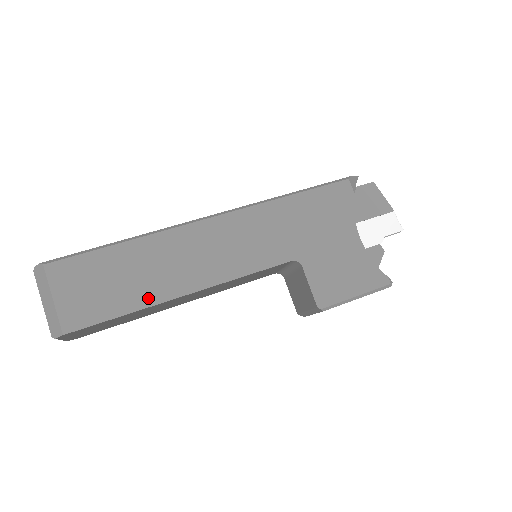
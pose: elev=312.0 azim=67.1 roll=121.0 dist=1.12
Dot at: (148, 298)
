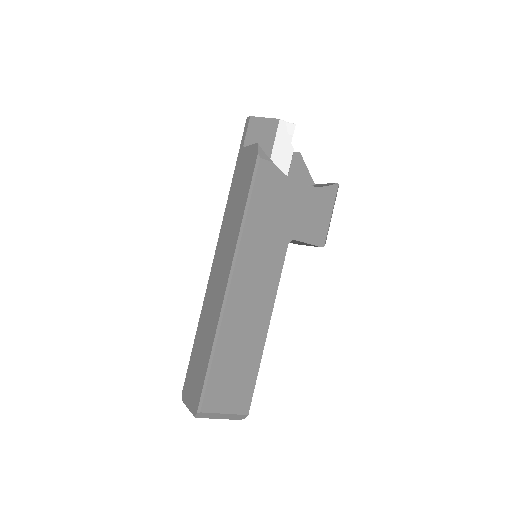
Dot at: (257, 354)
